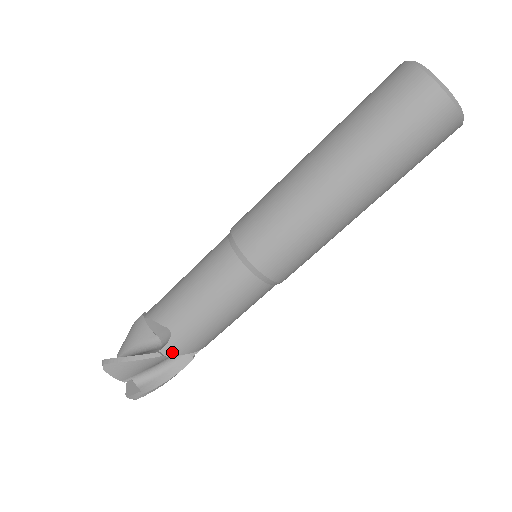
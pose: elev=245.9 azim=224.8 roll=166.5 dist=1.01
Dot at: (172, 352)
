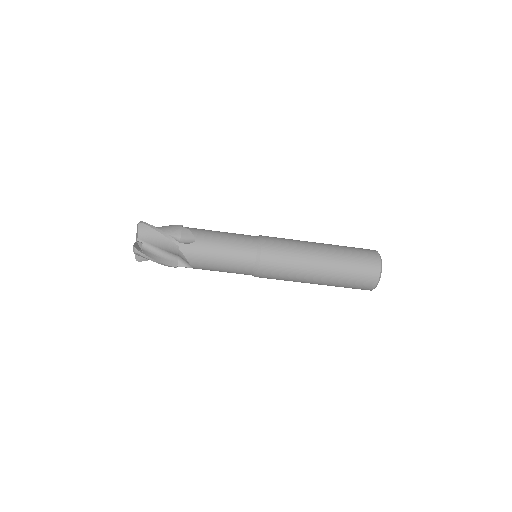
Dot at: (184, 250)
